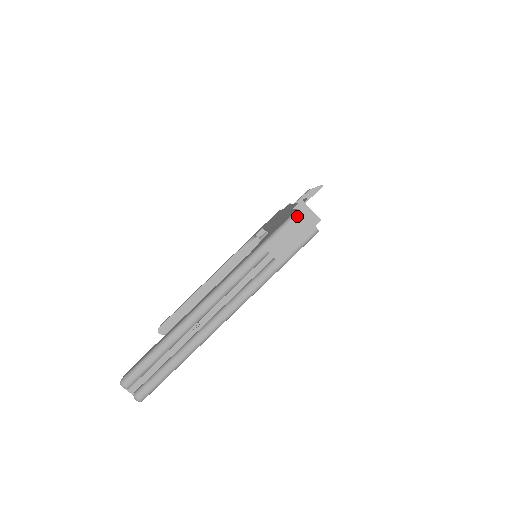
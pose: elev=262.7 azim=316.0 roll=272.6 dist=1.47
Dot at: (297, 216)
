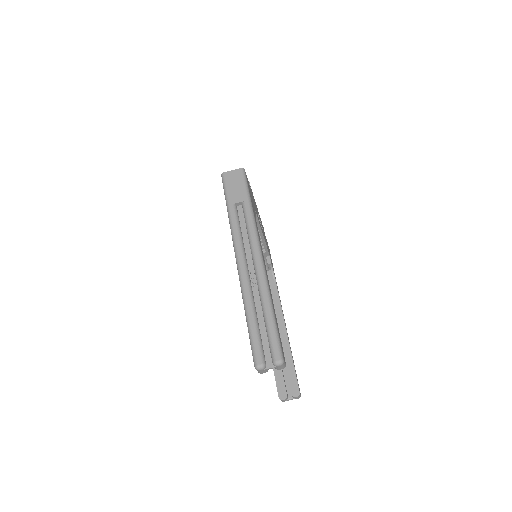
Dot at: (224, 176)
